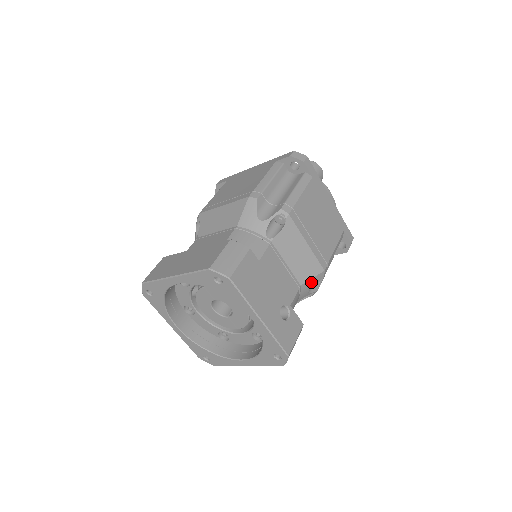
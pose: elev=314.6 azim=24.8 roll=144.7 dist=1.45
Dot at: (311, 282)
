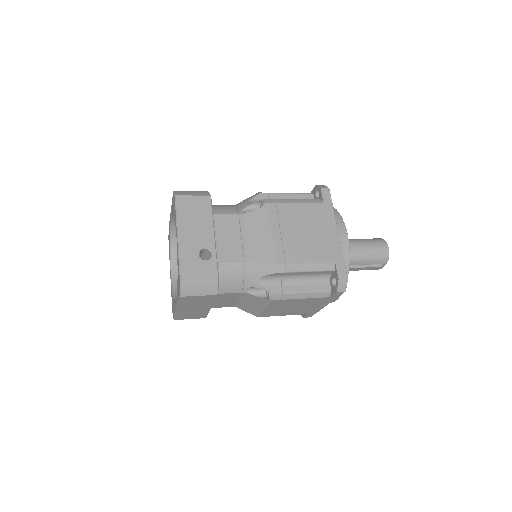
Dot at: (261, 268)
